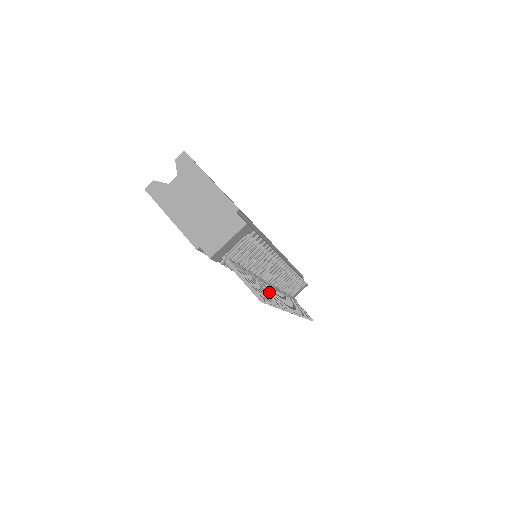
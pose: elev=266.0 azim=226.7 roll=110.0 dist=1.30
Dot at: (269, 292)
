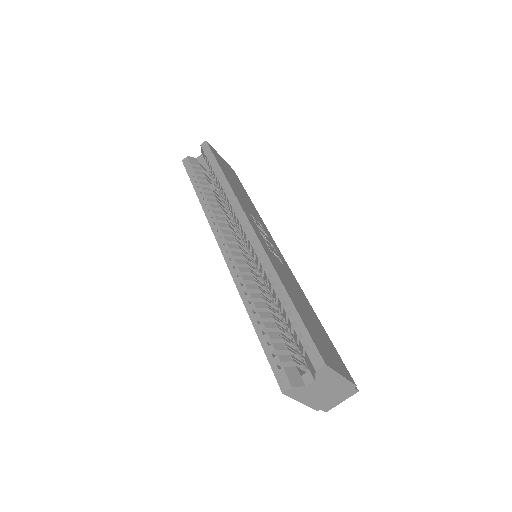
Dot at: occluded
